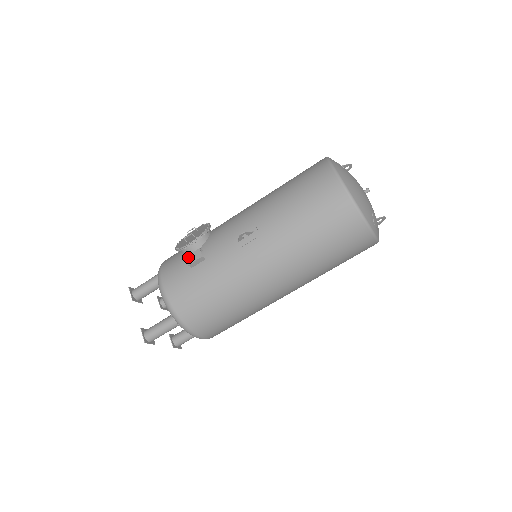
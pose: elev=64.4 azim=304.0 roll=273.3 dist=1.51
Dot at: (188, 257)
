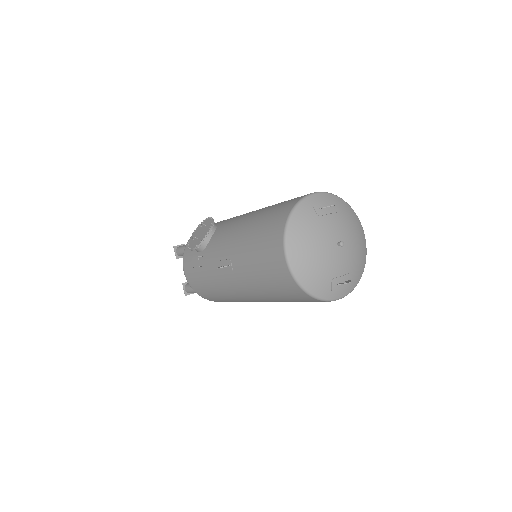
Dot at: (192, 260)
